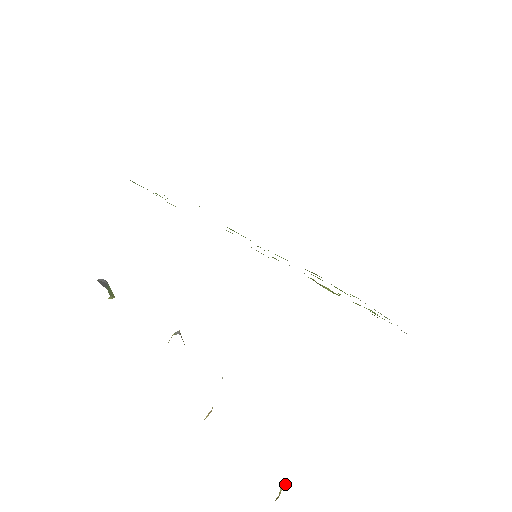
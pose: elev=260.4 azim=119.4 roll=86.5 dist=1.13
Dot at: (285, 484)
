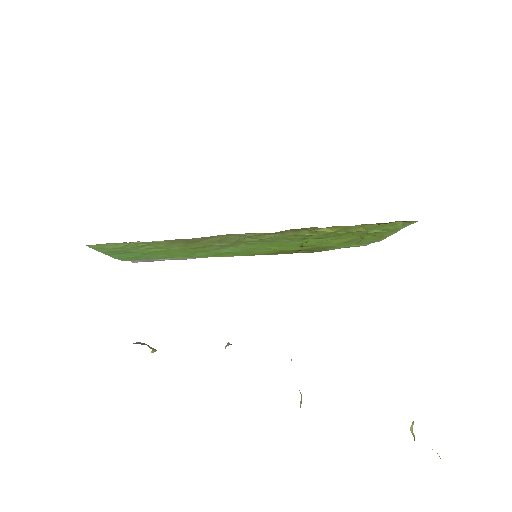
Dot at: (412, 423)
